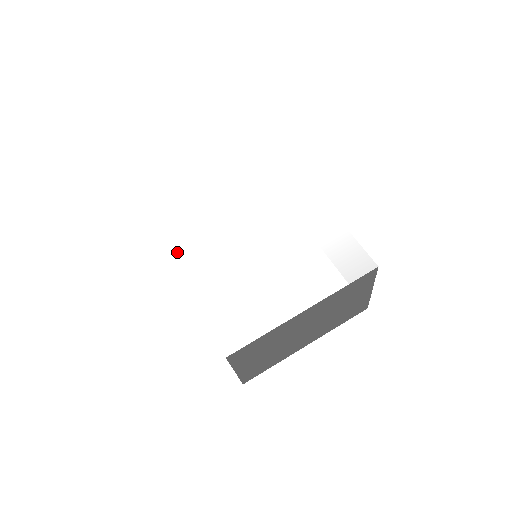
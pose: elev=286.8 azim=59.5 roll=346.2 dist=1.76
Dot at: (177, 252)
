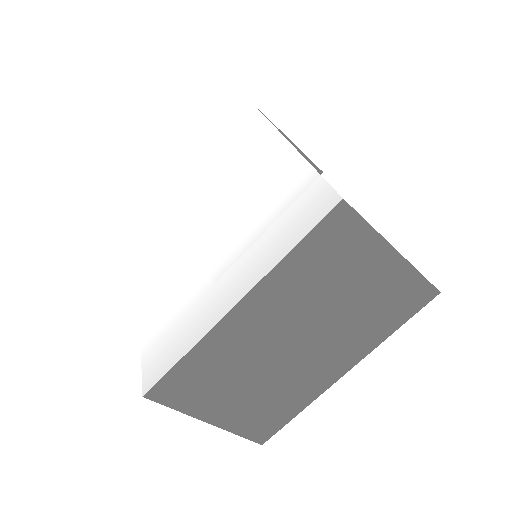
Dot at: (144, 273)
